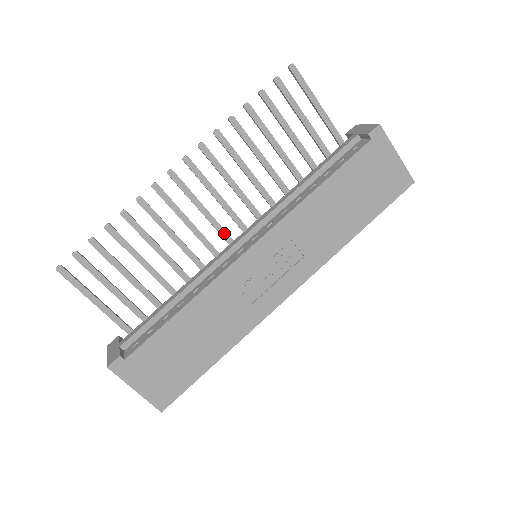
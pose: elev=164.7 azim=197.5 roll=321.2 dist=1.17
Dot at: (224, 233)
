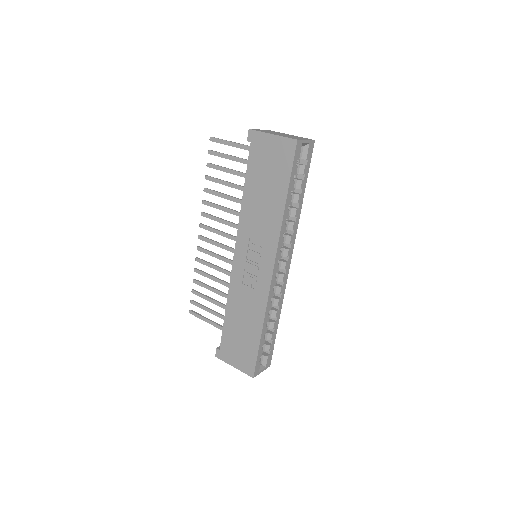
Dot at: occluded
